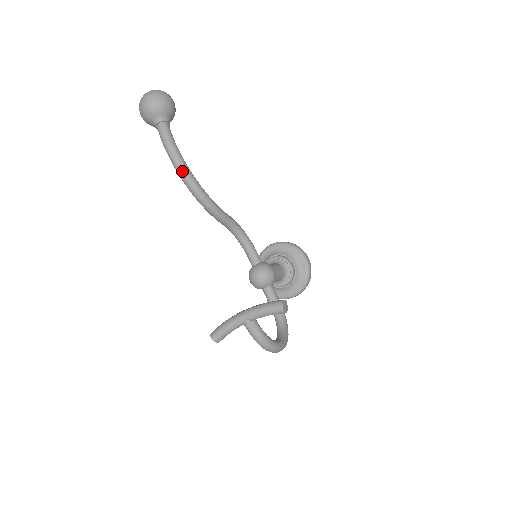
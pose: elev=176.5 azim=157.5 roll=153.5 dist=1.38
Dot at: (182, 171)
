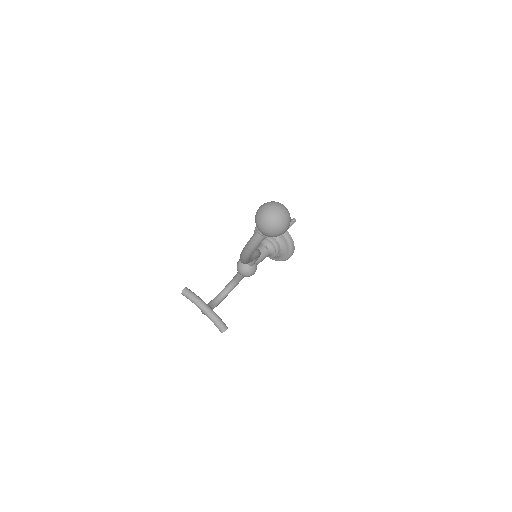
Dot at: (243, 259)
